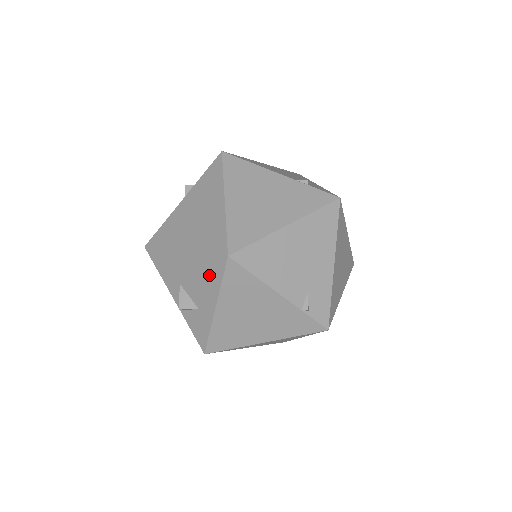
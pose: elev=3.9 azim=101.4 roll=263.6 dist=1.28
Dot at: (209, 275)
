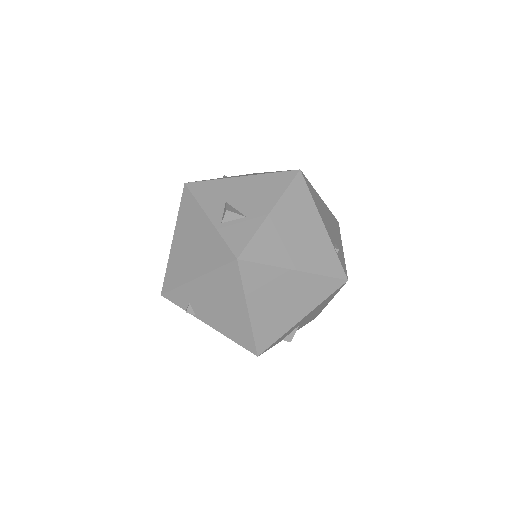
Dot at: (272, 186)
